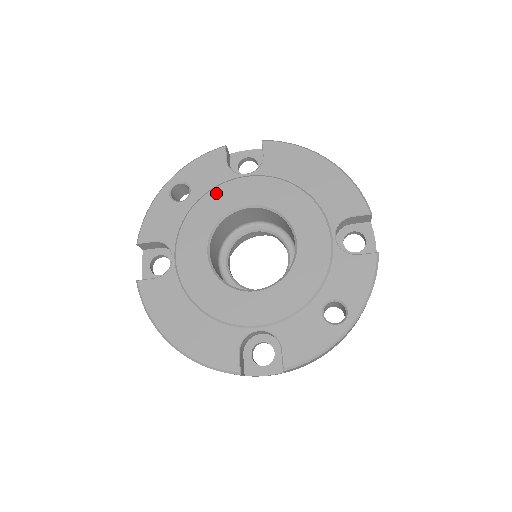
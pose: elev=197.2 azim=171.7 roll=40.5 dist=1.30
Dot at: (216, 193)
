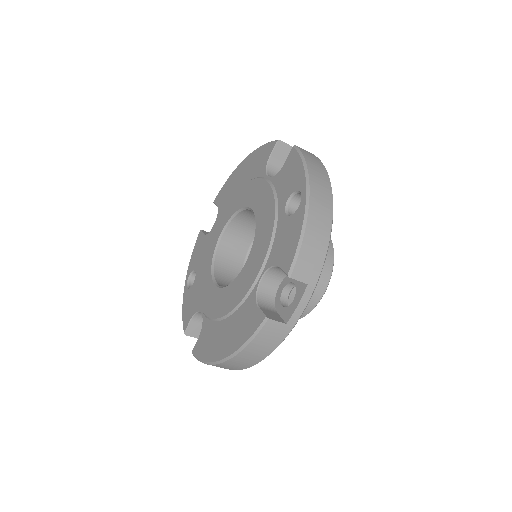
Dot at: (205, 253)
